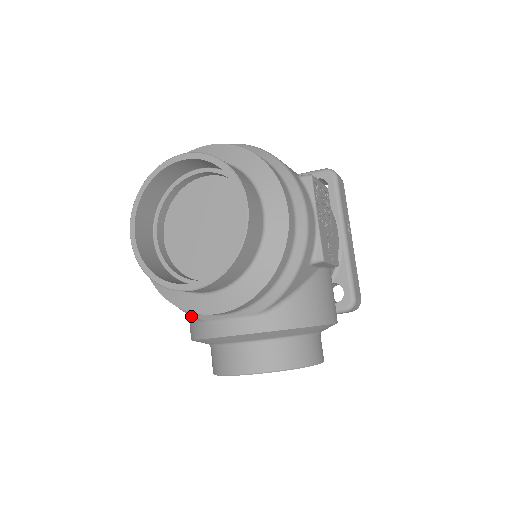
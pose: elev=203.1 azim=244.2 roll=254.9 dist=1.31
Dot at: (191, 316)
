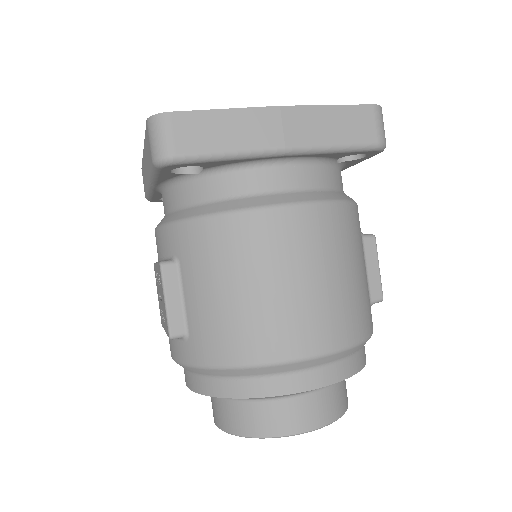
Dot at: occluded
